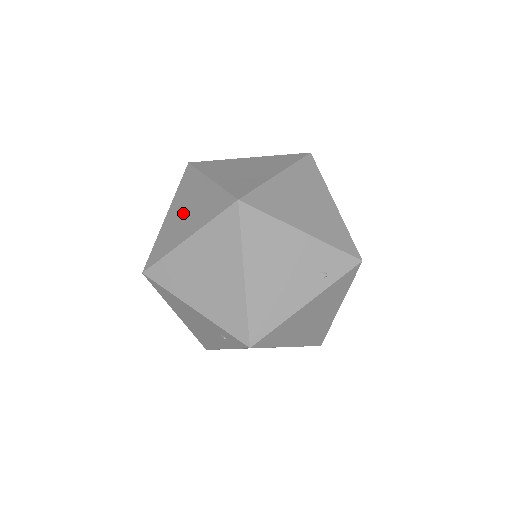
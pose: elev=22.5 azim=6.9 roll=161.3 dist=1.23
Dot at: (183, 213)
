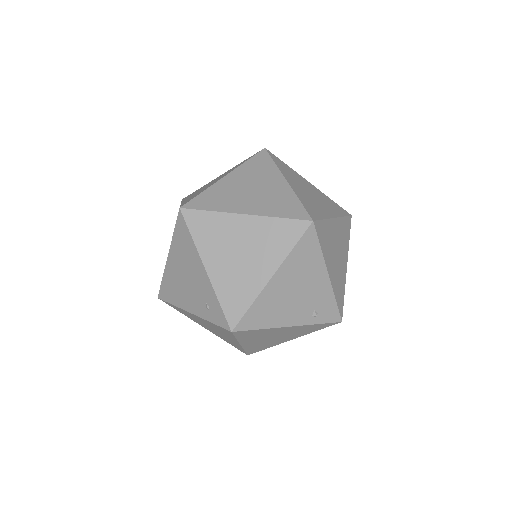
Dot at: (247, 188)
